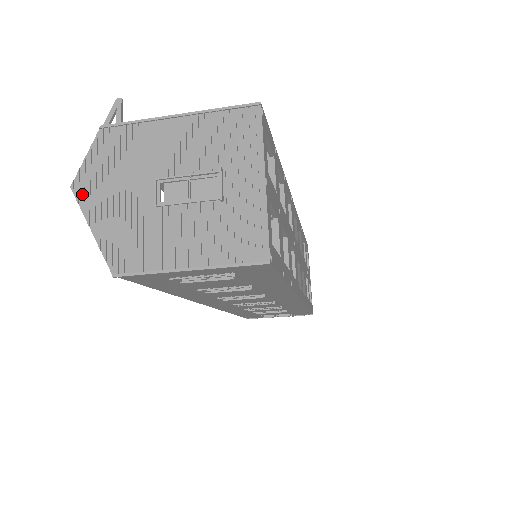
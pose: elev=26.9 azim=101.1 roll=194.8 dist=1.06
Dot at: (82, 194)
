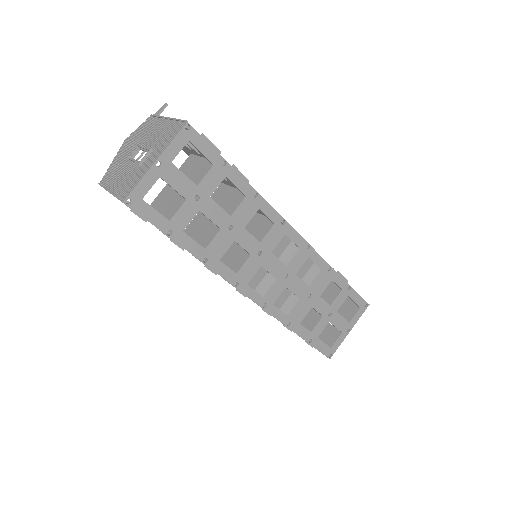
Dot at: (124, 144)
